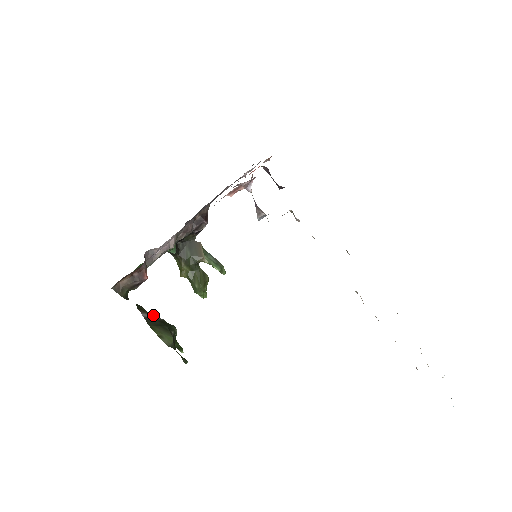
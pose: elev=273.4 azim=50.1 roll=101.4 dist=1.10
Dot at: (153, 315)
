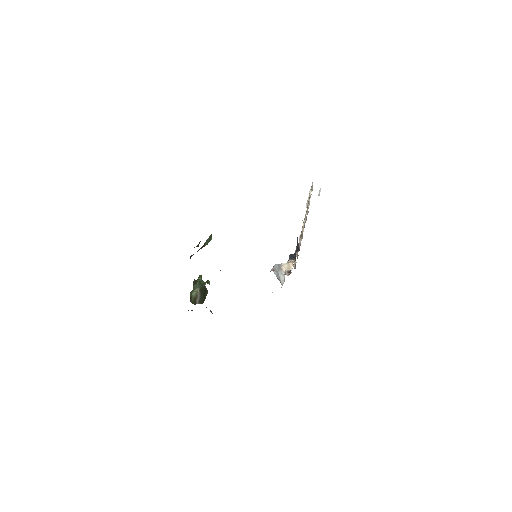
Dot at: (197, 294)
